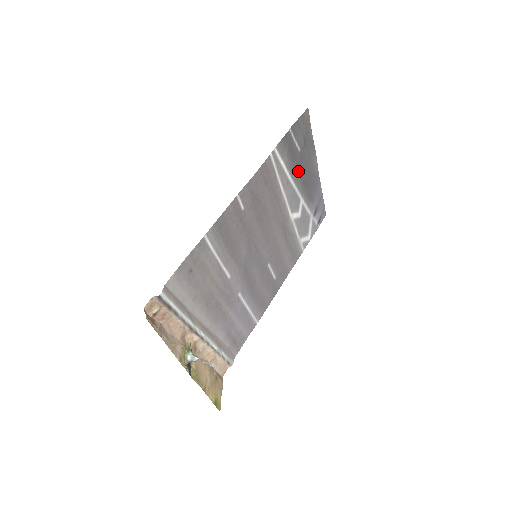
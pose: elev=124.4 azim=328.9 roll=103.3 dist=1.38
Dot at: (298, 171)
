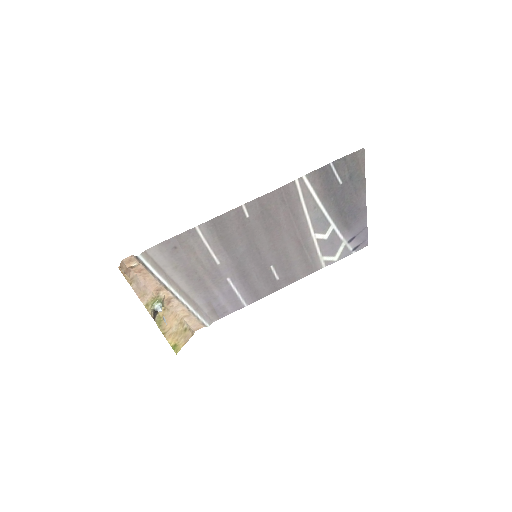
Dot at: (334, 200)
